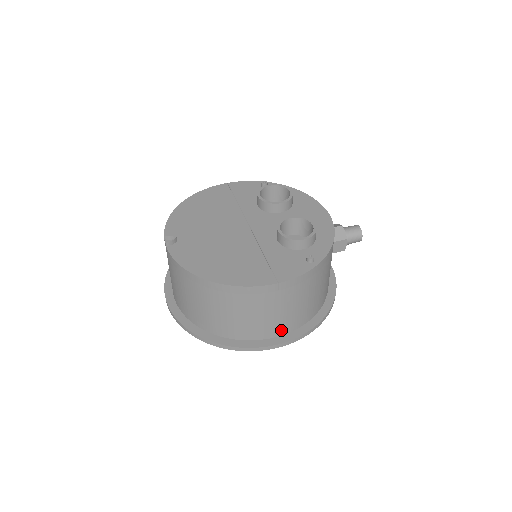
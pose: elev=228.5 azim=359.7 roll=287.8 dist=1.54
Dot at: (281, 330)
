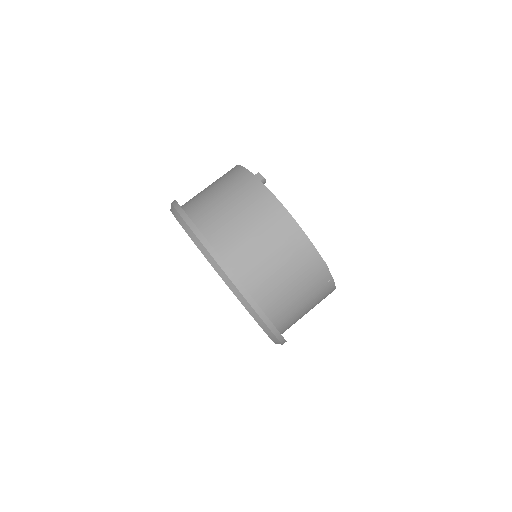
Dot at: (282, 322)
